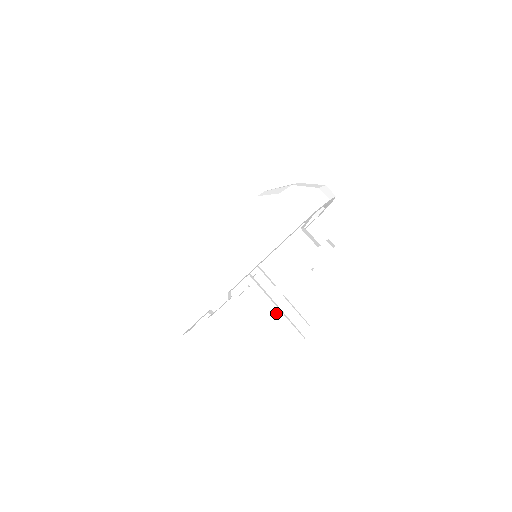
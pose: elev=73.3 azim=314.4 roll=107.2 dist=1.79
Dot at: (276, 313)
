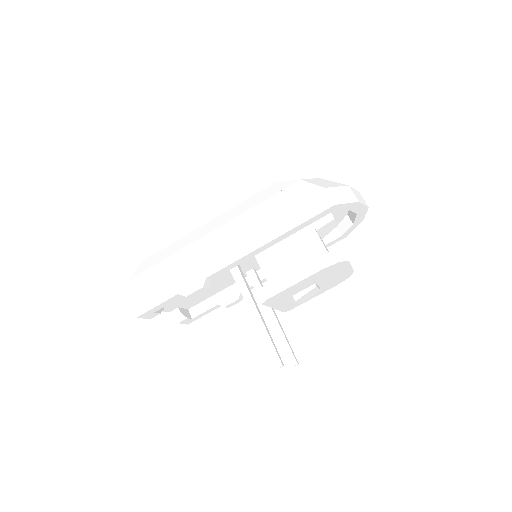
Dot at: (257, 322)
